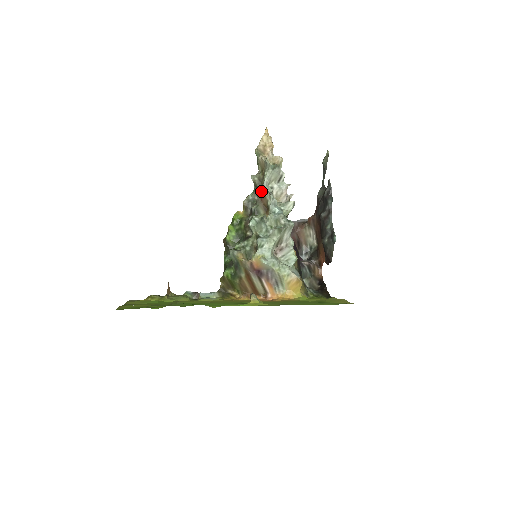
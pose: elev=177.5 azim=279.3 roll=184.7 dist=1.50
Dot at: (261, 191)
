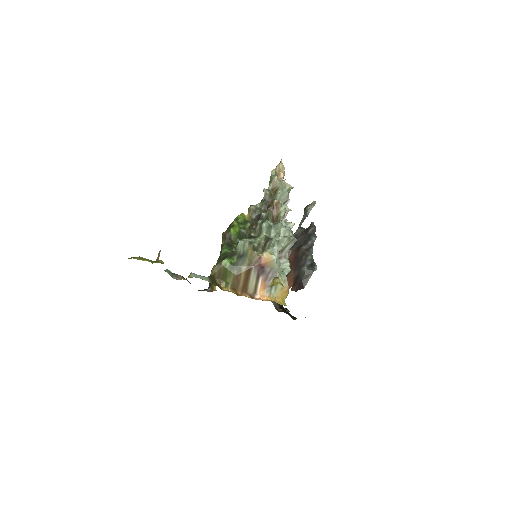
Dot at: (277, 202)
